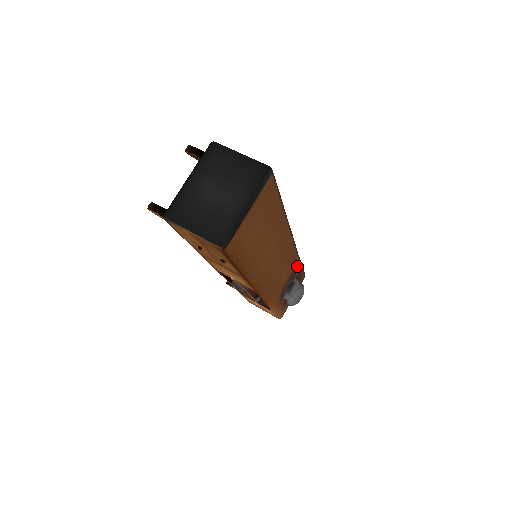
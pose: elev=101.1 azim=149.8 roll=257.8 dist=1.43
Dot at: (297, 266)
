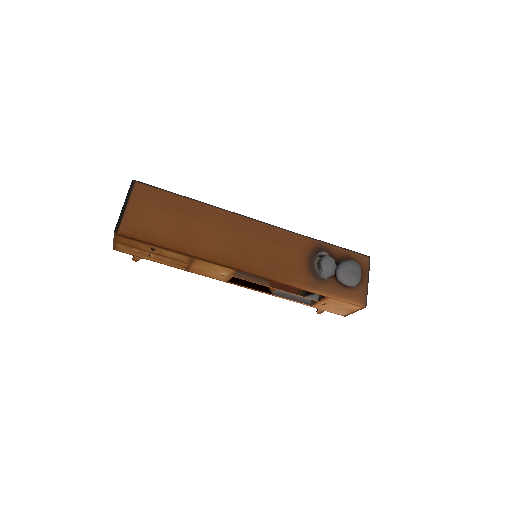
Dot at: (316, 246)
